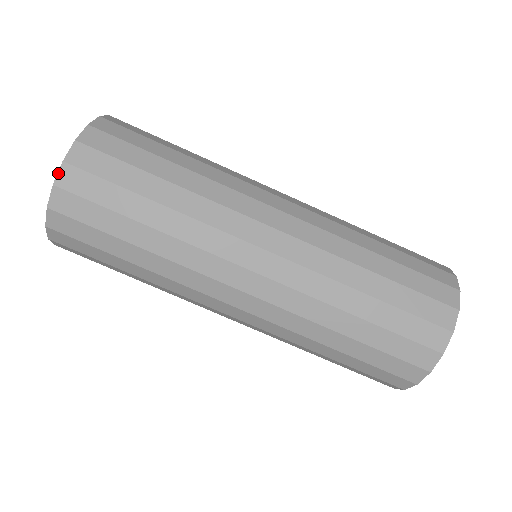
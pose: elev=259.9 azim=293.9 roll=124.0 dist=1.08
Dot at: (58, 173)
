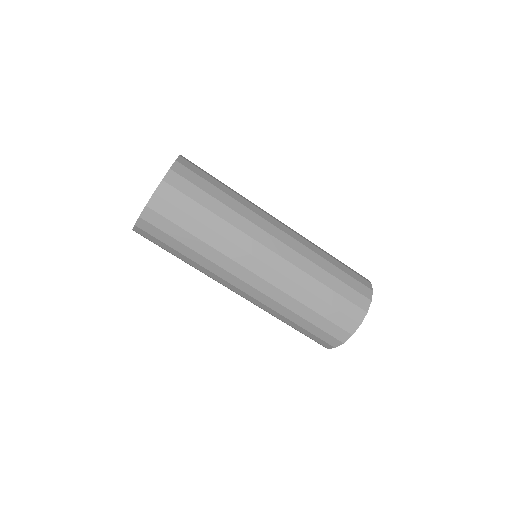
Dot at: (142, 211)
